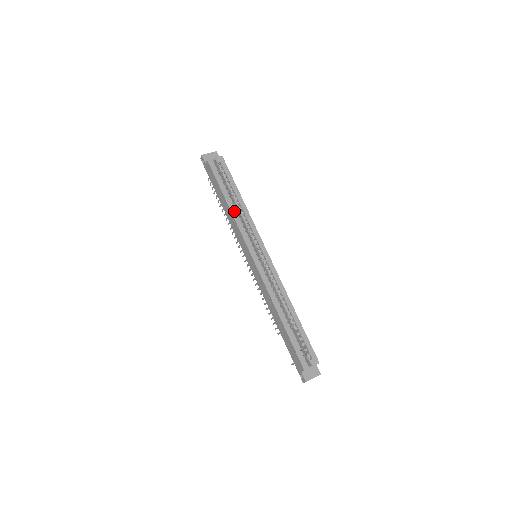
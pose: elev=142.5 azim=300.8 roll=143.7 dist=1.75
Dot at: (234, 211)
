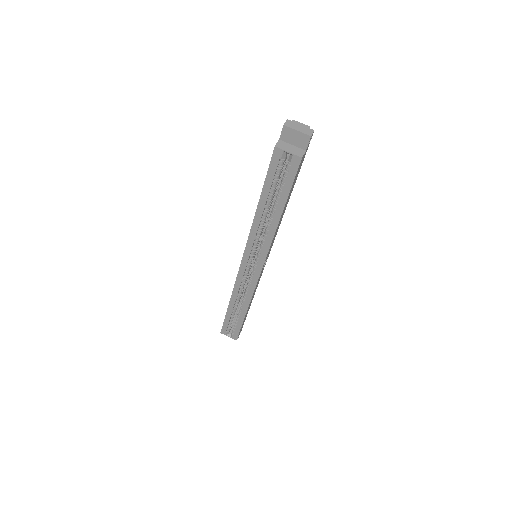
Dot at: (258, 219)
